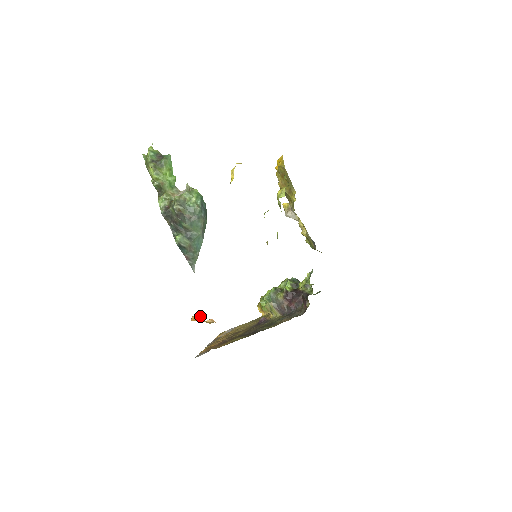
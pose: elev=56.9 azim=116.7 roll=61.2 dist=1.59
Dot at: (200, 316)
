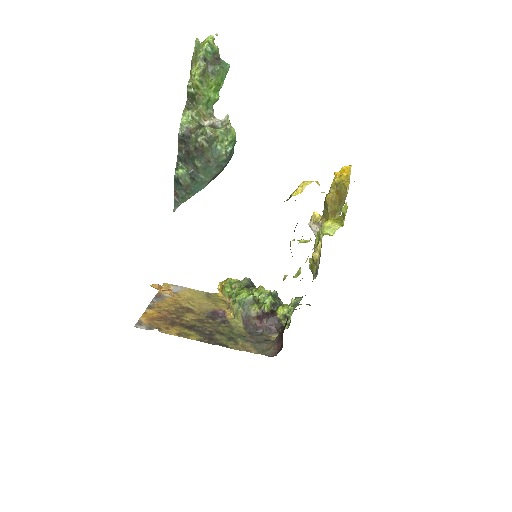
Dot at: (162, 287)
